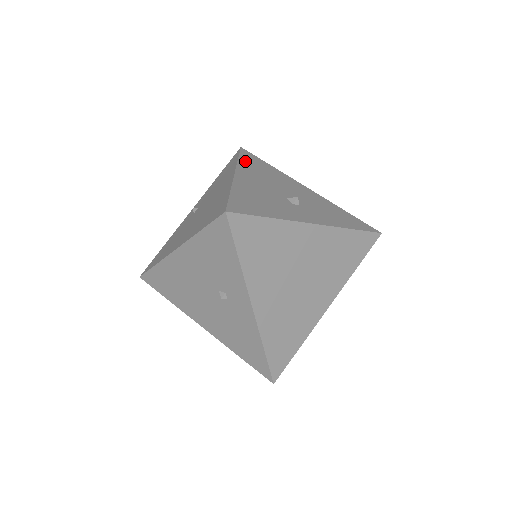
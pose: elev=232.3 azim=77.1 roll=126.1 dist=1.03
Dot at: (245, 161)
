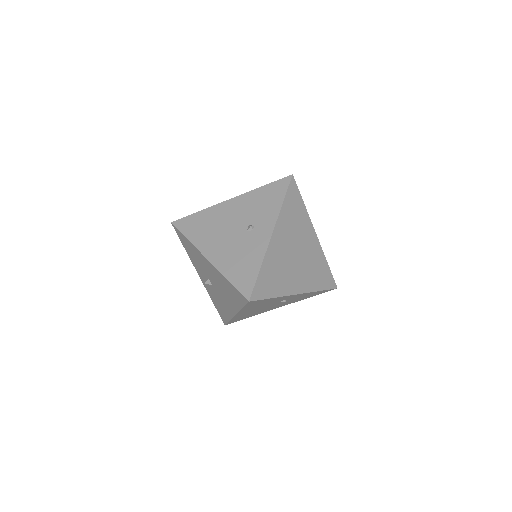
Dot at: occluded
